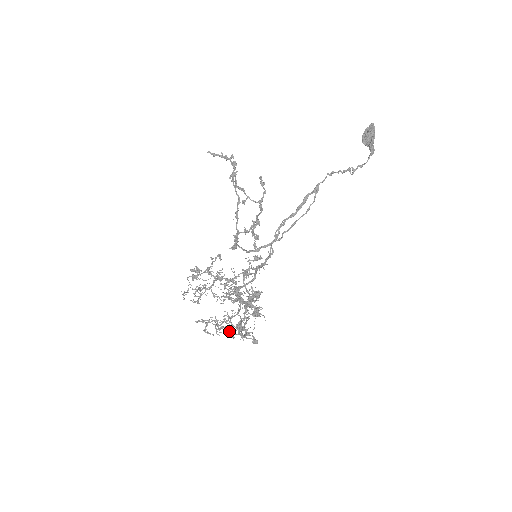
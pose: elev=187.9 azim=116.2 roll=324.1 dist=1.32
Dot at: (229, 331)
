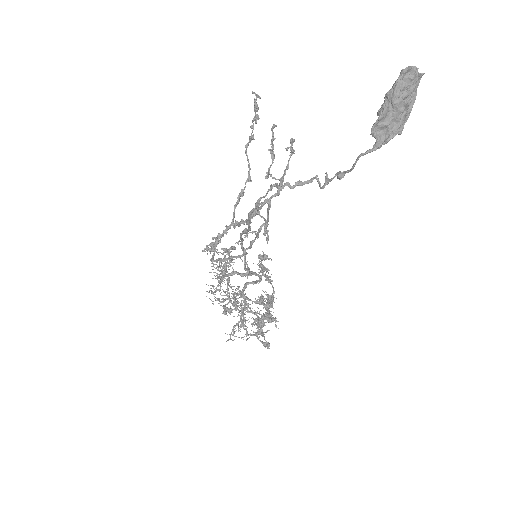
Dot at: (255, 319)
